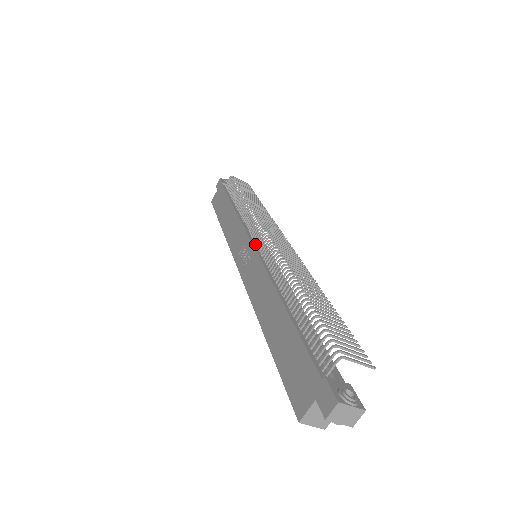
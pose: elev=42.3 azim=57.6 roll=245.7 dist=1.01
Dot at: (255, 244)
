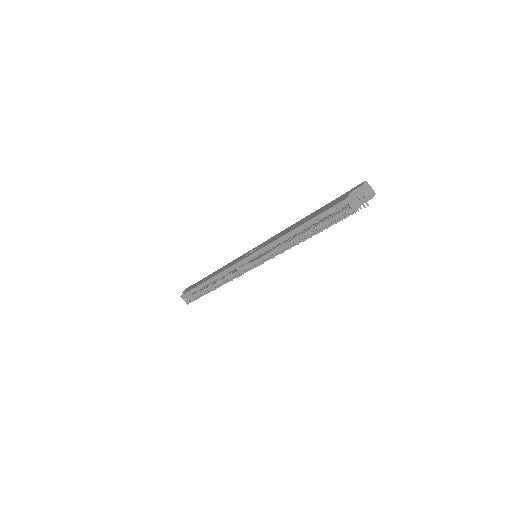
Dot at: occluded
